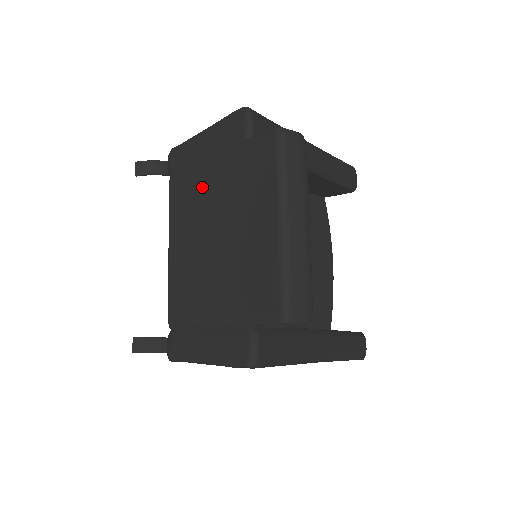
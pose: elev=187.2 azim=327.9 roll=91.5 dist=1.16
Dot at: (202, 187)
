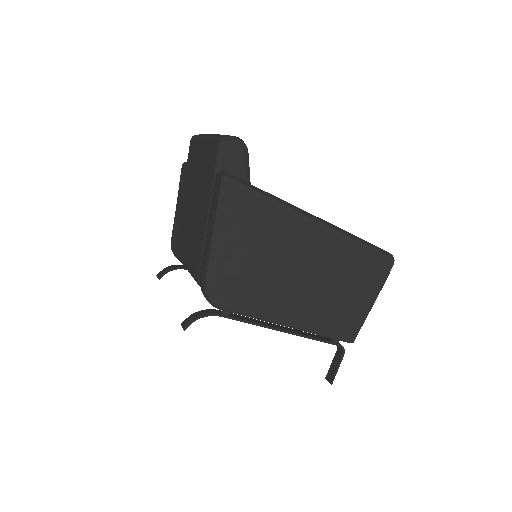
Dot at: (183, 211)
